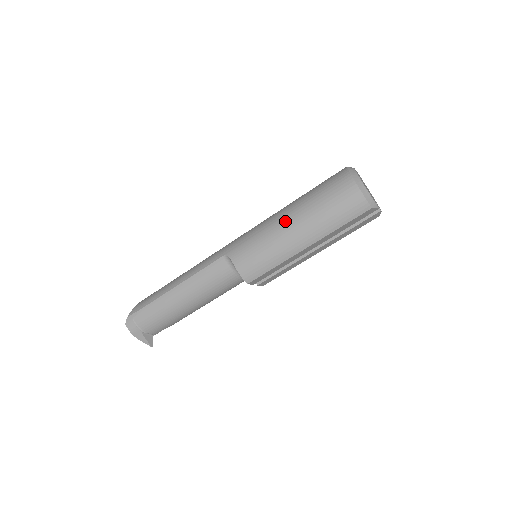
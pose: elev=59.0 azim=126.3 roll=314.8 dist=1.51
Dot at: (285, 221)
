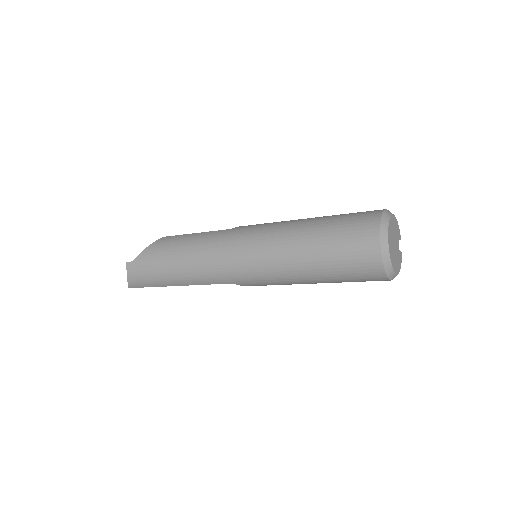
Dot at: (305, 283)
